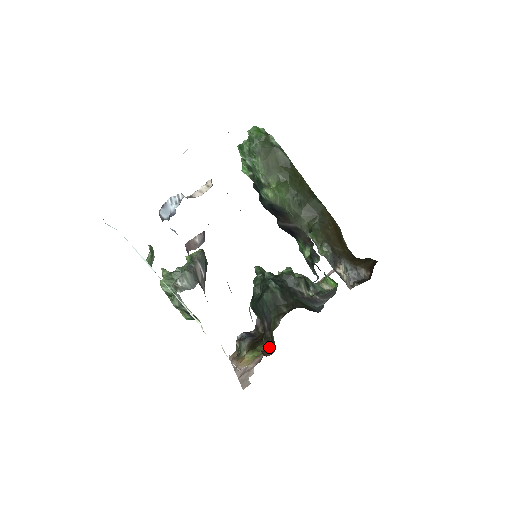
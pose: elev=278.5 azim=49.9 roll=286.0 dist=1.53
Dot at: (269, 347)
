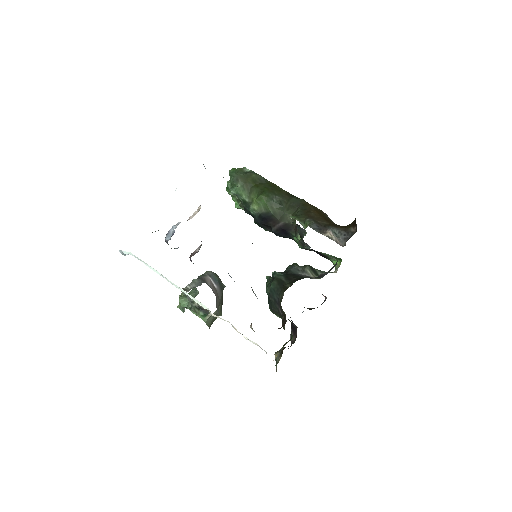
Dot at: (283, 323)
